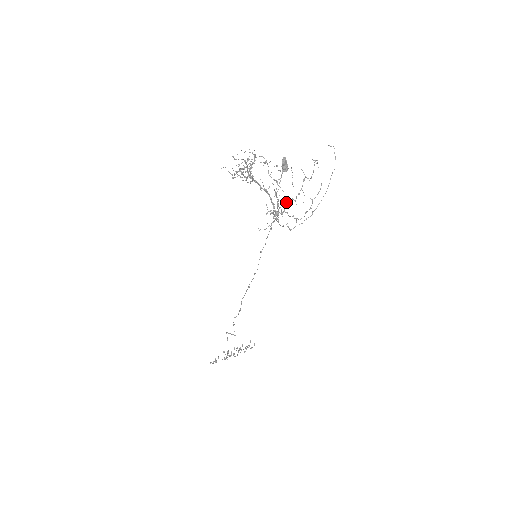
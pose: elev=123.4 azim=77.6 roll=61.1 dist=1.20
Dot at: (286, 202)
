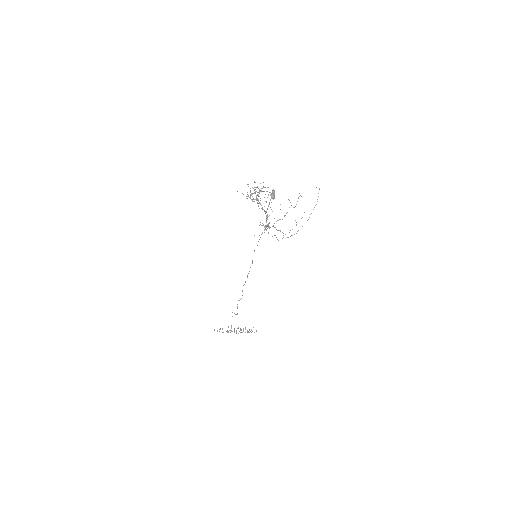
Dot at: occluded
